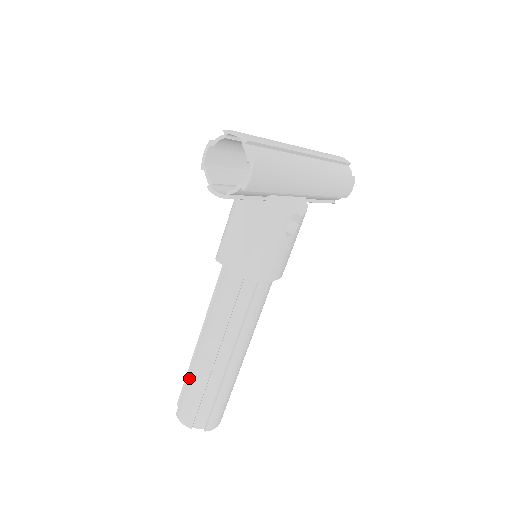
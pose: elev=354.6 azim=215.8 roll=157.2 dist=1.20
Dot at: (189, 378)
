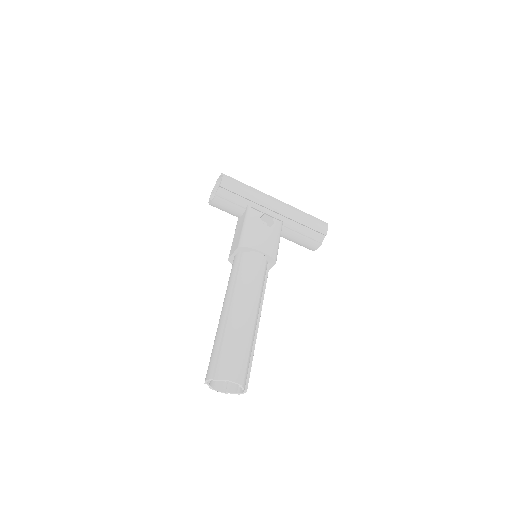
Dot at: occluded
